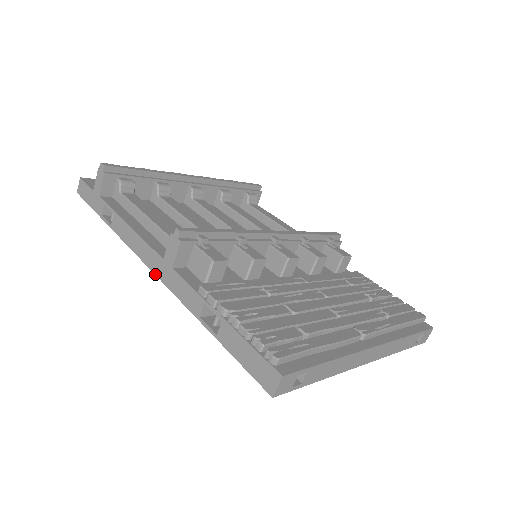
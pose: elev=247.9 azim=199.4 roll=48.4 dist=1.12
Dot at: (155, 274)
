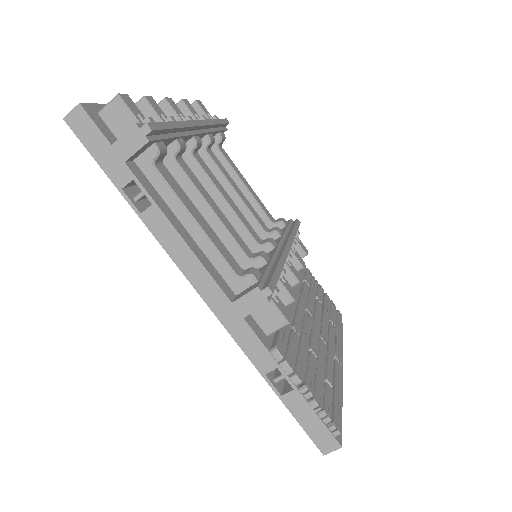
Dot at: (211, 309)
